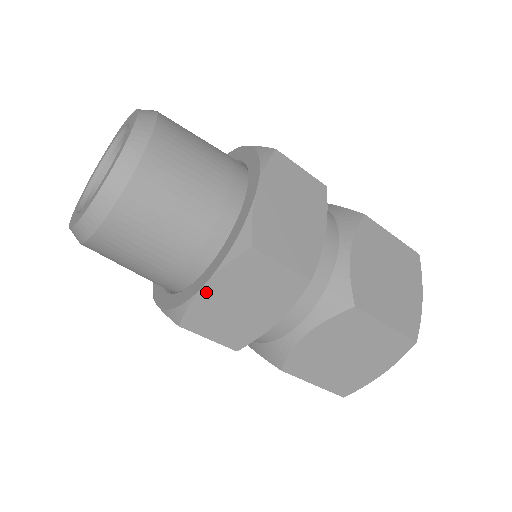
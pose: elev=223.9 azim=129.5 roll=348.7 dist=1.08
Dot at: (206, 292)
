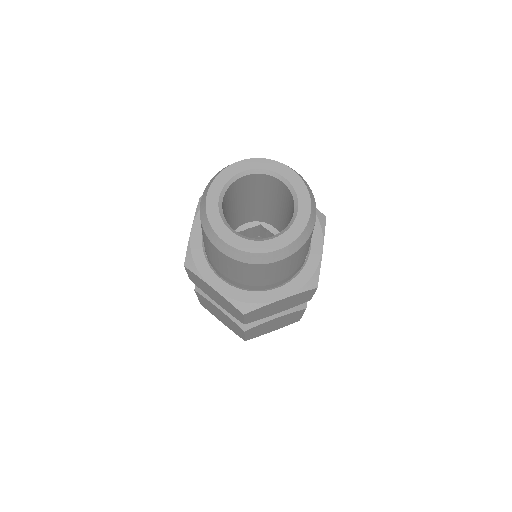
Dot at: (277, 302)
